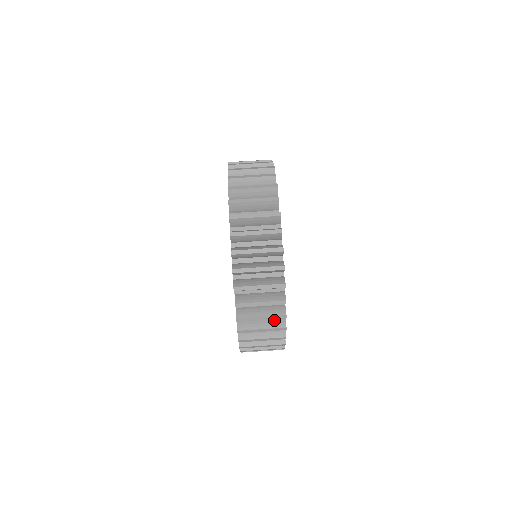
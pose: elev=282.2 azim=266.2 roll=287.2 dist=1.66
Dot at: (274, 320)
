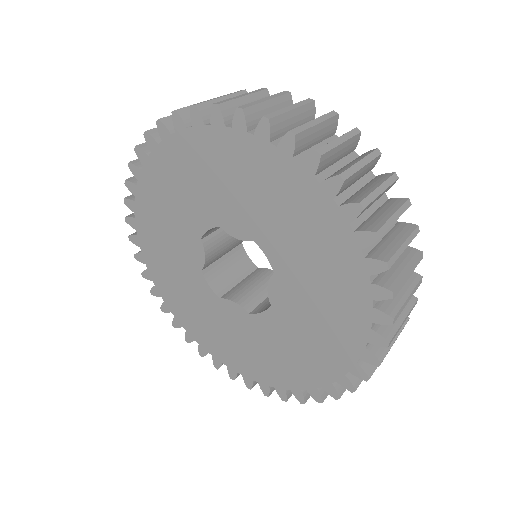
Dot at: (402, 254)
